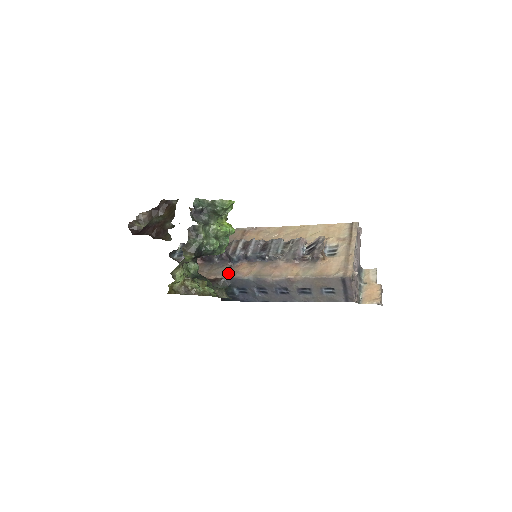
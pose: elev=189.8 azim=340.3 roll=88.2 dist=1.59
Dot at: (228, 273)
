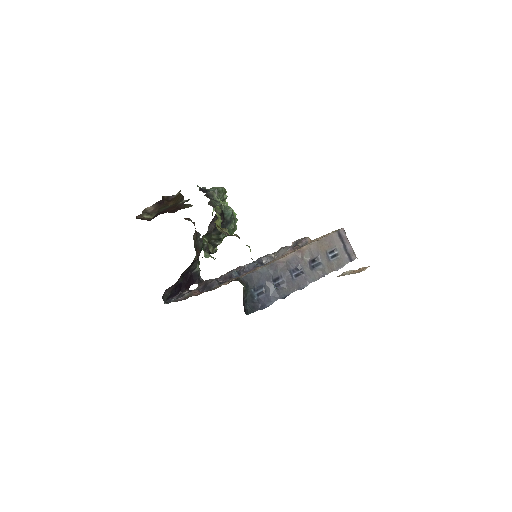
Dot at: occluded
